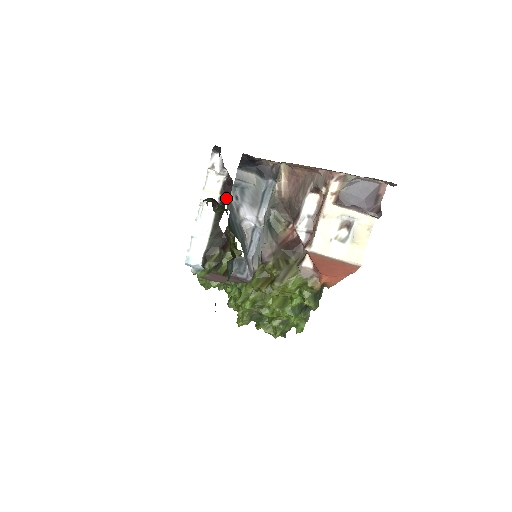
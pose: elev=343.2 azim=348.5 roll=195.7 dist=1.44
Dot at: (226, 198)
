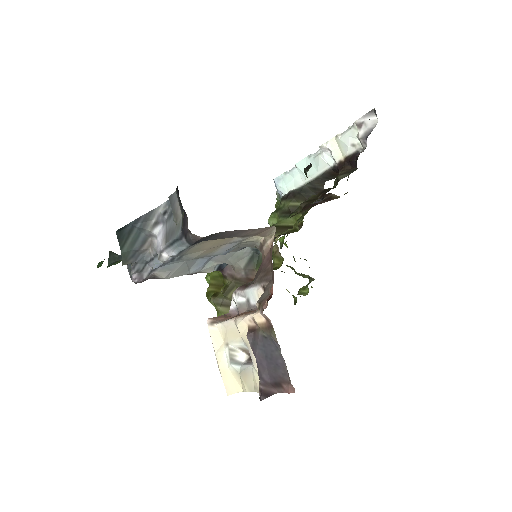
Dot at: (343, 169)
